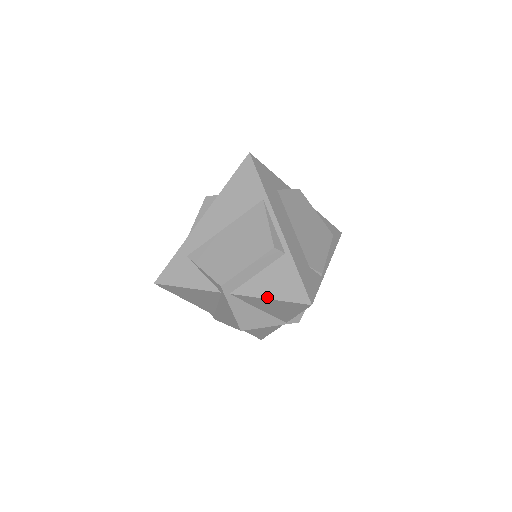
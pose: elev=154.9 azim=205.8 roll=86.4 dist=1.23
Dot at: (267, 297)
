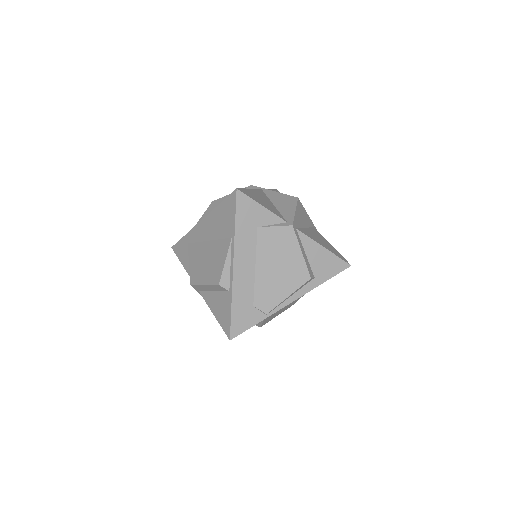
Dot at: (213, 312)
